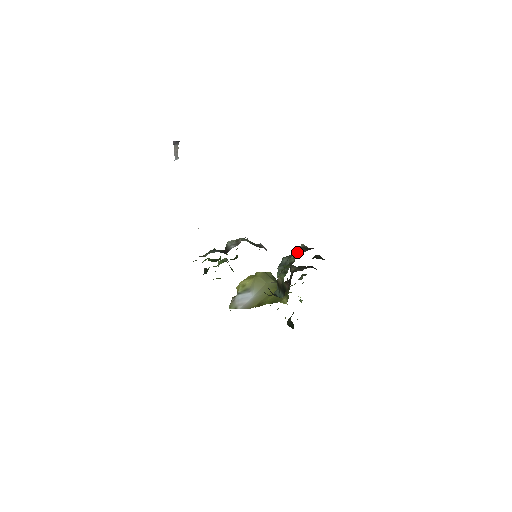
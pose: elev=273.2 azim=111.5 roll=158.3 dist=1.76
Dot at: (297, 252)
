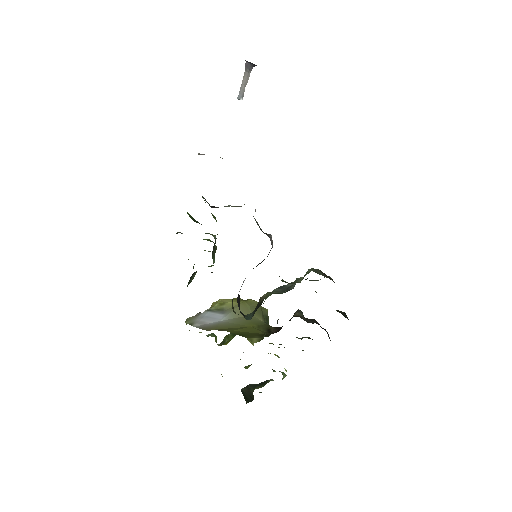
Dot at: (313, 270)
